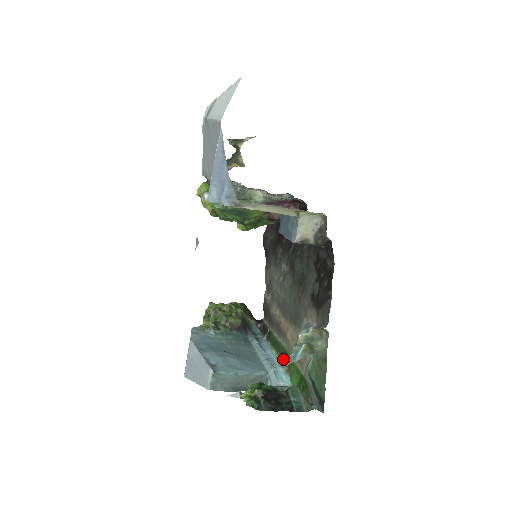
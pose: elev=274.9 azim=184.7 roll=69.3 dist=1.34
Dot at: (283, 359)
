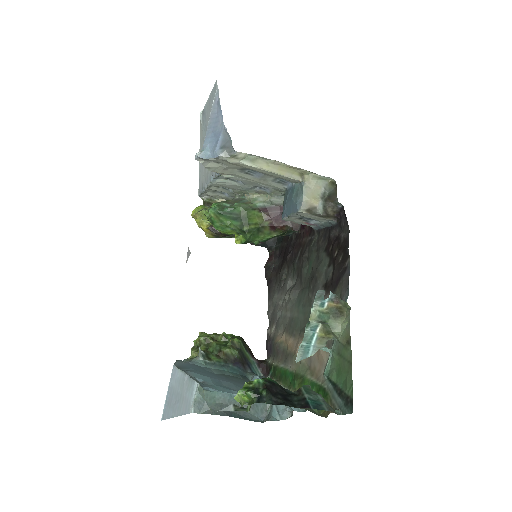
Dot at: (292, 386)
